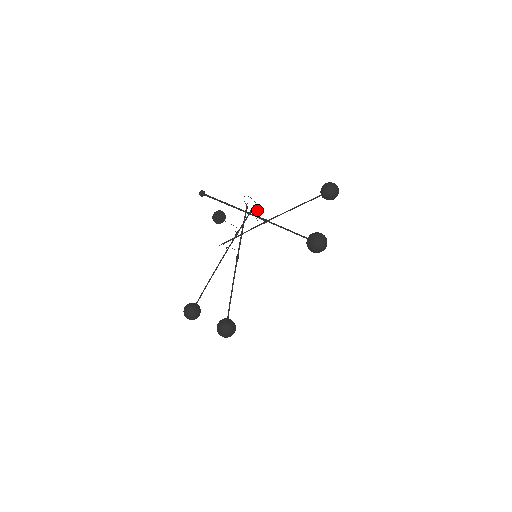
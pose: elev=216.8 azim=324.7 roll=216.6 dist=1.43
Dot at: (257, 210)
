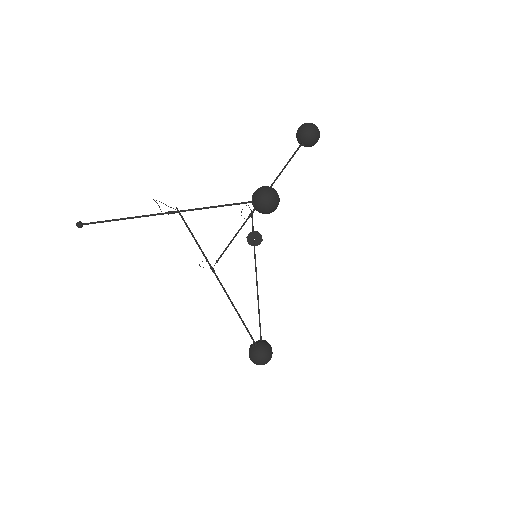
Dot at: (159, 207)
